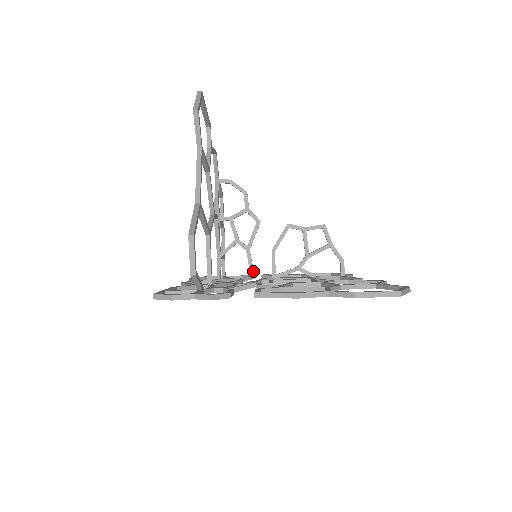
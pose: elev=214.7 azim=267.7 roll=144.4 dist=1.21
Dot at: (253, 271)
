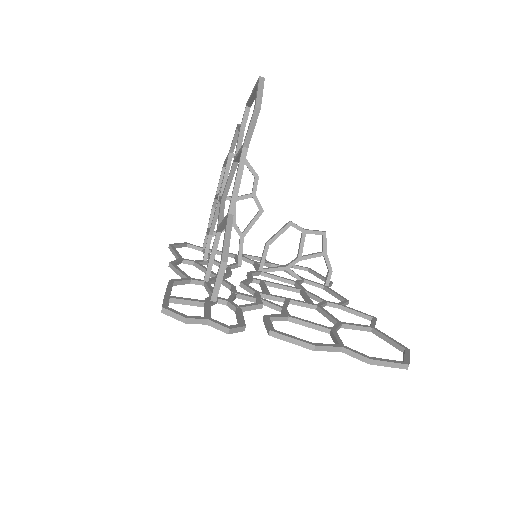
Dot at: (241, 259)
